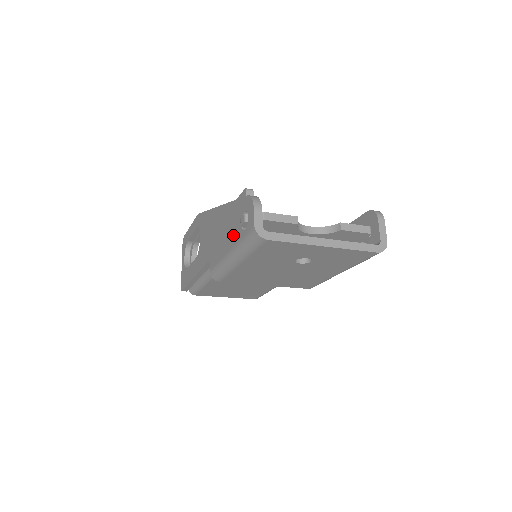
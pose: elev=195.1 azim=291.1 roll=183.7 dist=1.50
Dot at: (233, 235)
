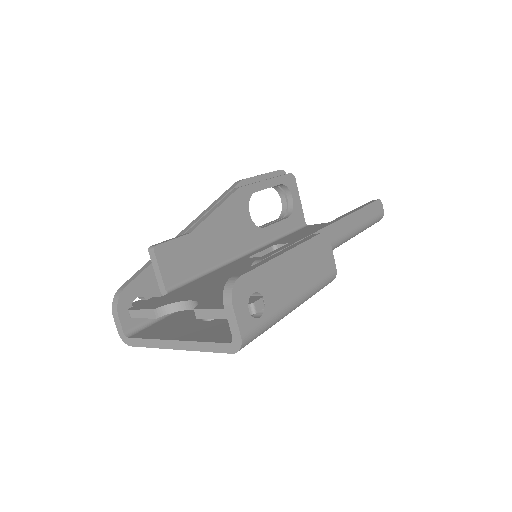
Dot at: occluded
